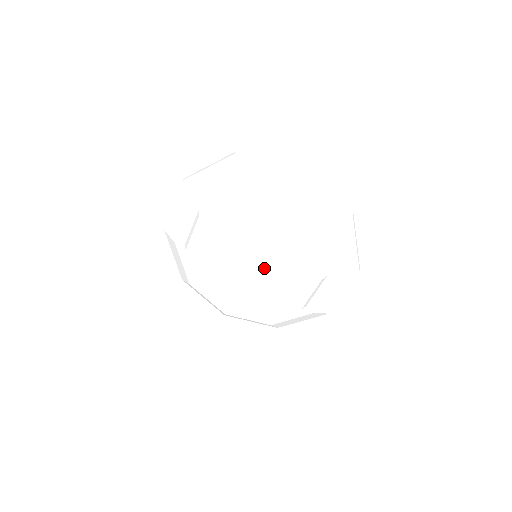
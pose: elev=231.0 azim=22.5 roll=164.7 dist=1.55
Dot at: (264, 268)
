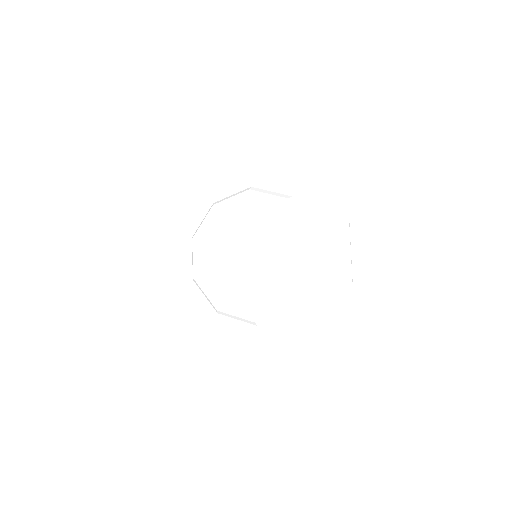
Dot at: (259, 265)
